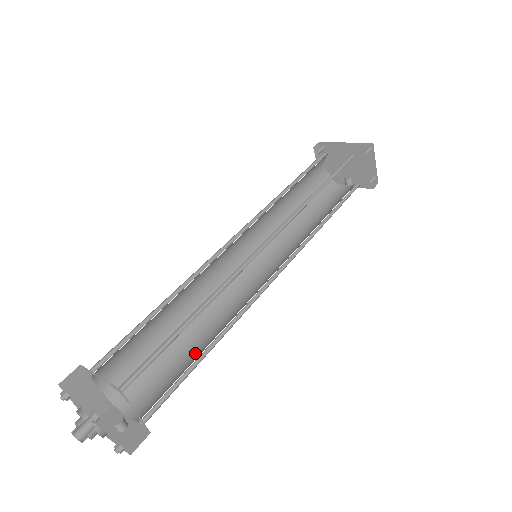
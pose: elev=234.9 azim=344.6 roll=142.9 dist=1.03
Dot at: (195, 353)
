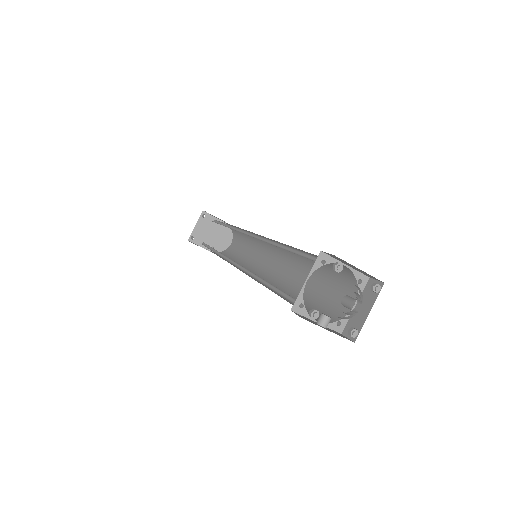
Dot at: occluded
